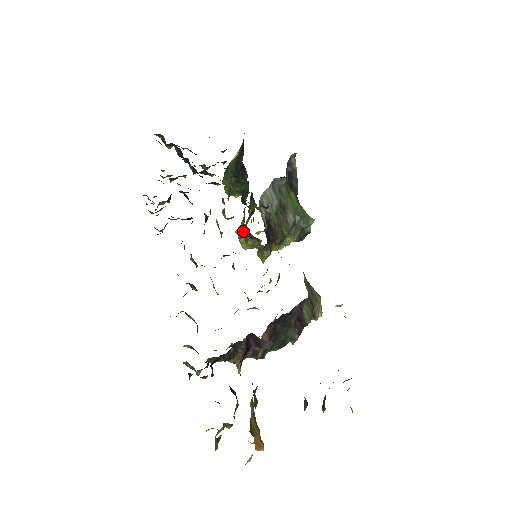
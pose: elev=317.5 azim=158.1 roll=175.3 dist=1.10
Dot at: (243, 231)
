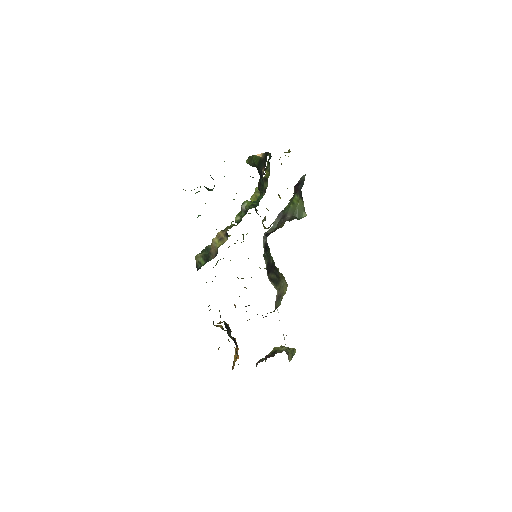
Dot at: occluded
